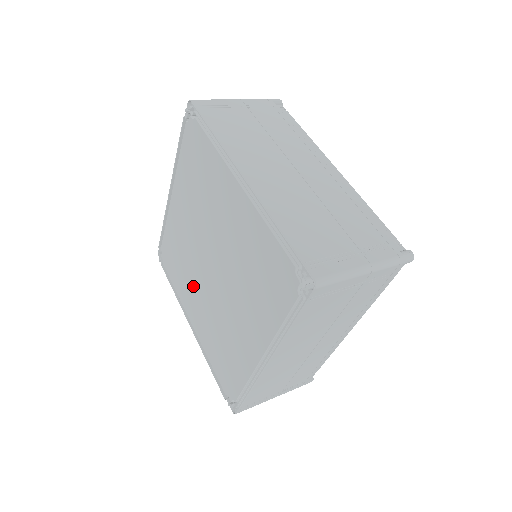
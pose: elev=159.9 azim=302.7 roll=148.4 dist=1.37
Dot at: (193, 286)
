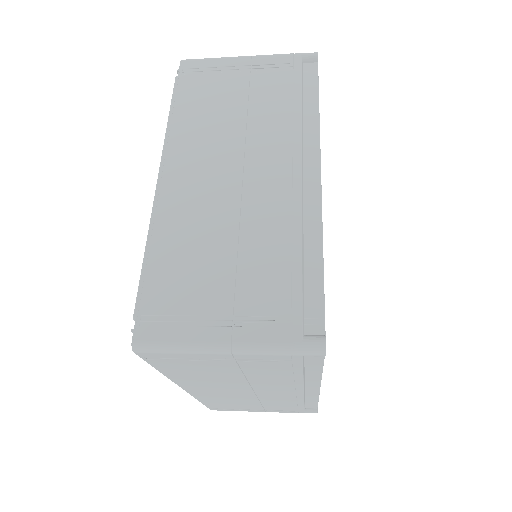
Dot at: occluded
